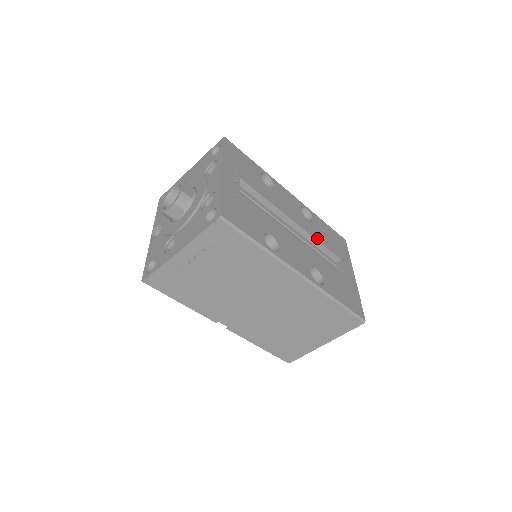
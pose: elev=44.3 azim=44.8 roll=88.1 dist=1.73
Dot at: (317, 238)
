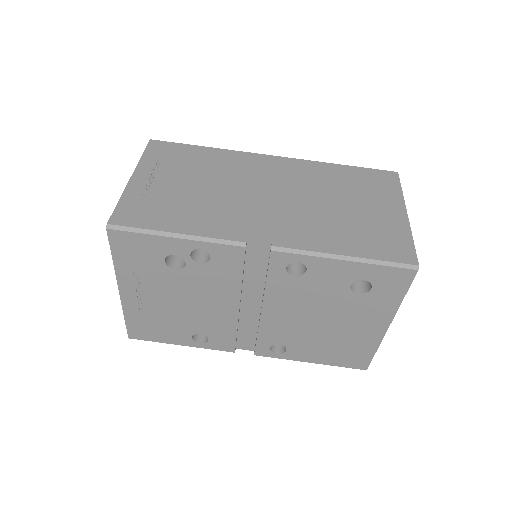
Dot at: occluded
